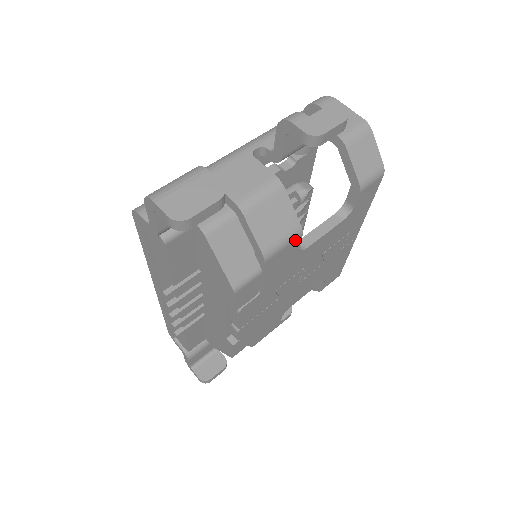
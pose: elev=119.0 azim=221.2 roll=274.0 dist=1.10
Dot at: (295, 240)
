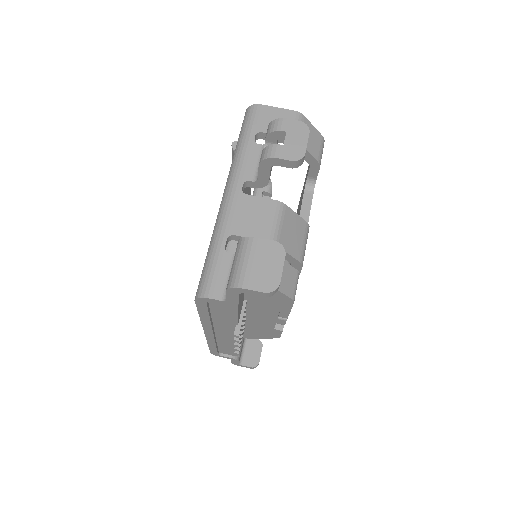
Dot at: occluded
